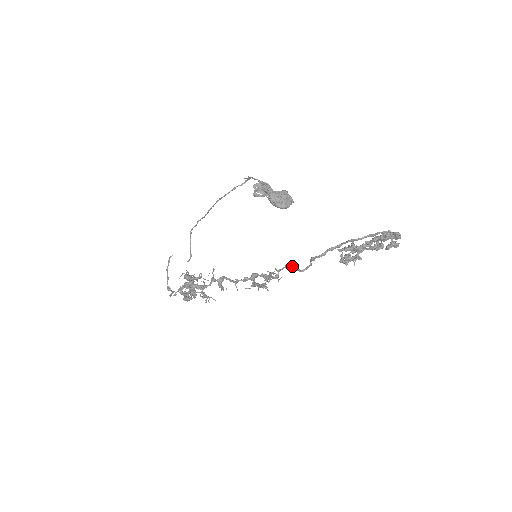
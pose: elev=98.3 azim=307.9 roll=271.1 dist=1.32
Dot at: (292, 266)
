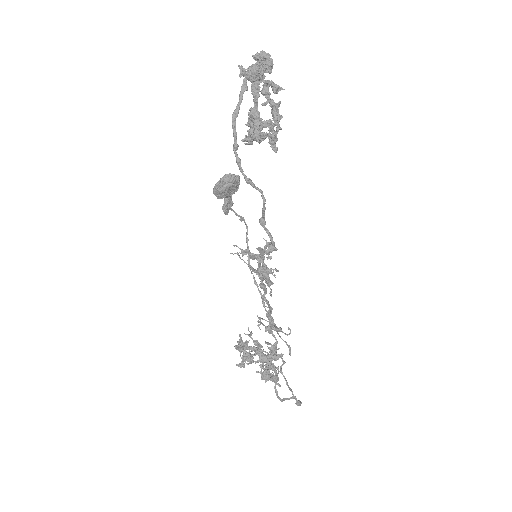
Dot at: (262, 218)
